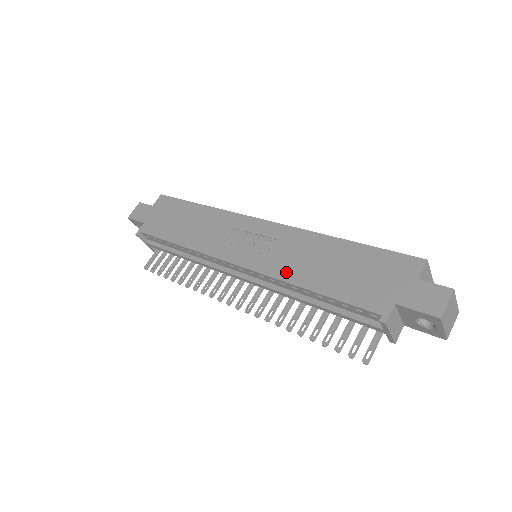
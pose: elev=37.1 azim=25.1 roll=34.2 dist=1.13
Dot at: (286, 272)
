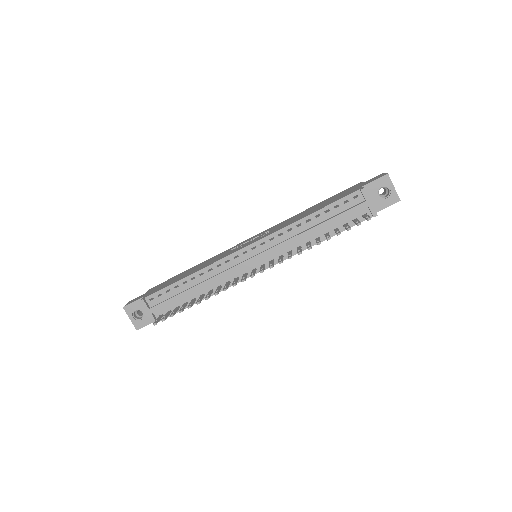
Dot at: (288, 224)
